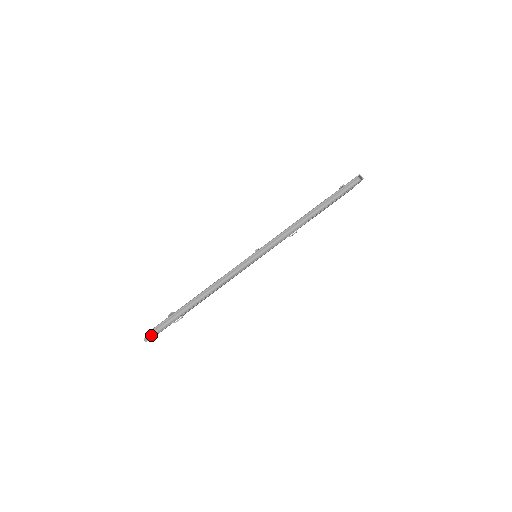
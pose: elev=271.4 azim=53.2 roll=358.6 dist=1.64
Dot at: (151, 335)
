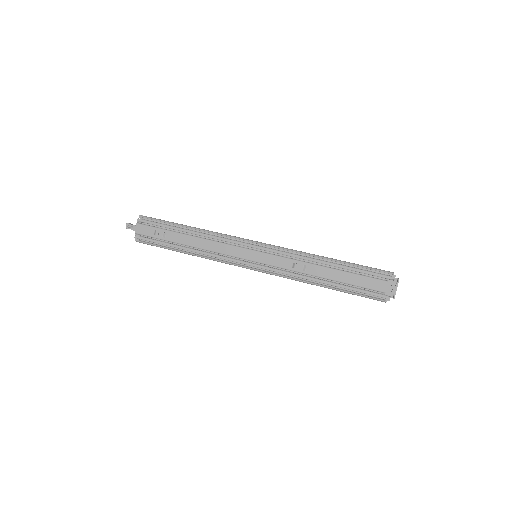
Dot at: (135, 225)
